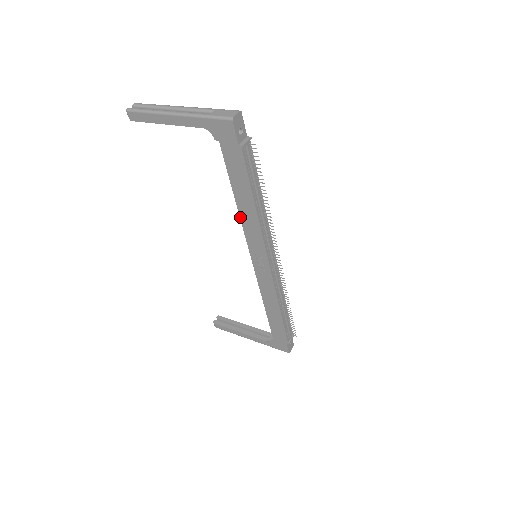
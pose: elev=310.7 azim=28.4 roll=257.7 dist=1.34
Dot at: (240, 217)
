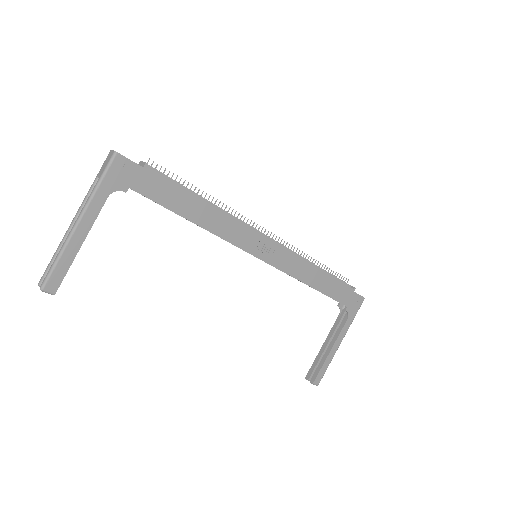
Dot at: (212, 233)
